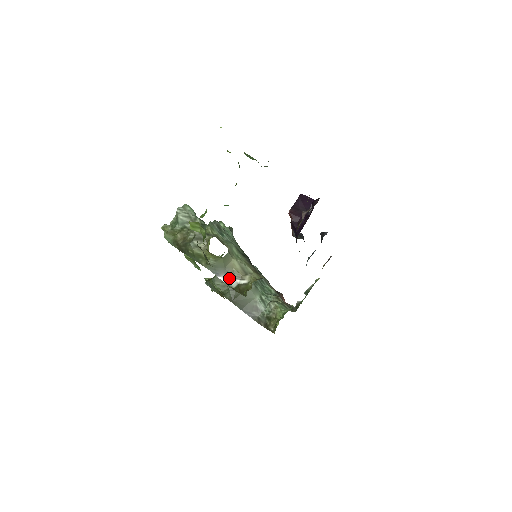
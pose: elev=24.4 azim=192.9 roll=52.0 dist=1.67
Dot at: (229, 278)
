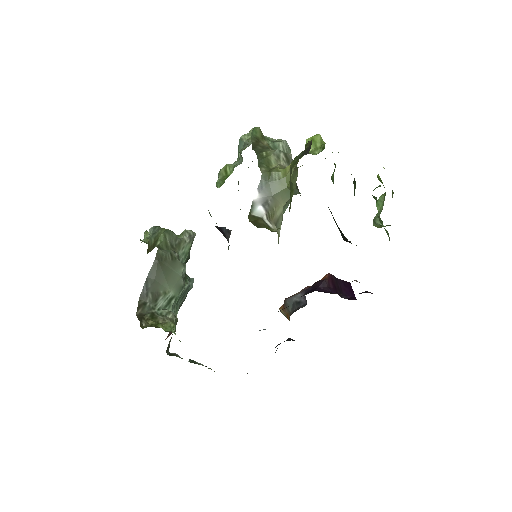
Dot at: (262, 204)
